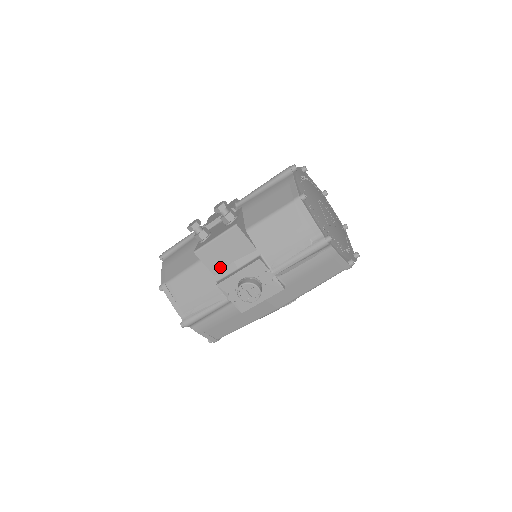
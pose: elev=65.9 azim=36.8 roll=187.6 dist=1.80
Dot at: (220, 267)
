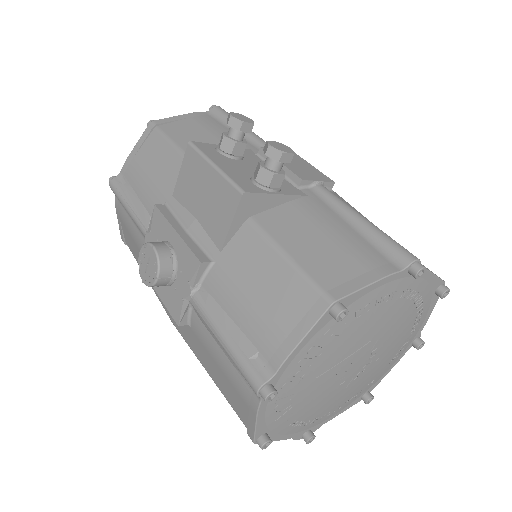
Dot at: (184, 198)
